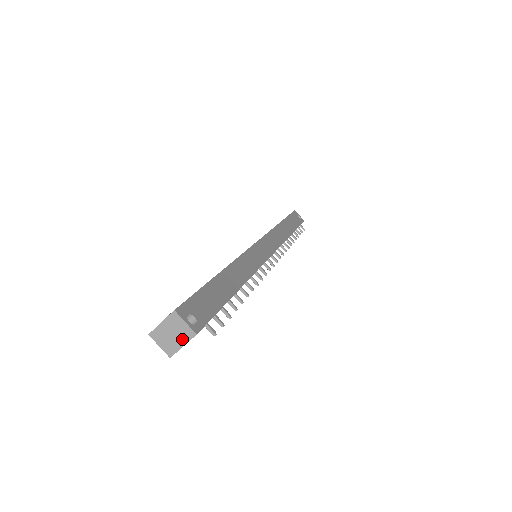
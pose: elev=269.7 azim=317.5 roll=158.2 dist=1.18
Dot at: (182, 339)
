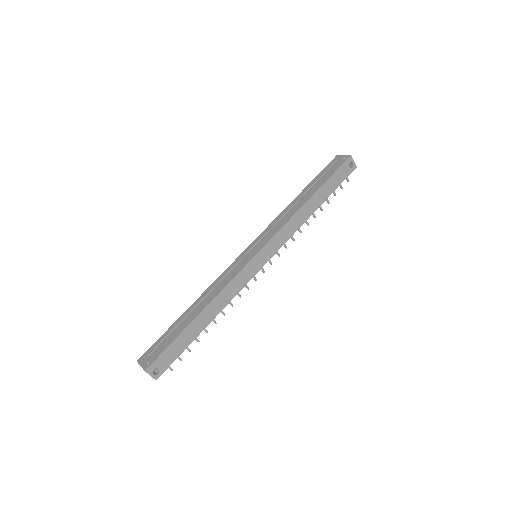
Dot at: occluded
